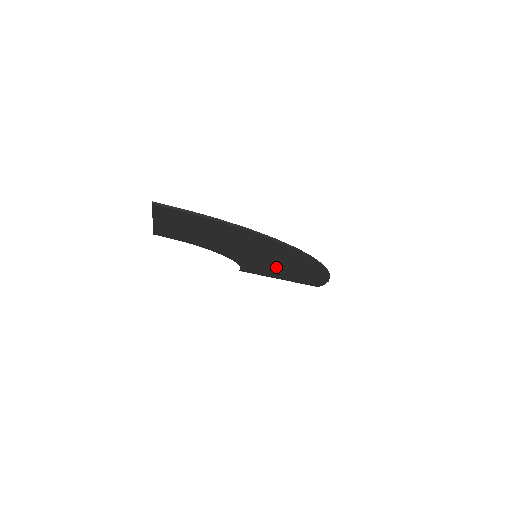
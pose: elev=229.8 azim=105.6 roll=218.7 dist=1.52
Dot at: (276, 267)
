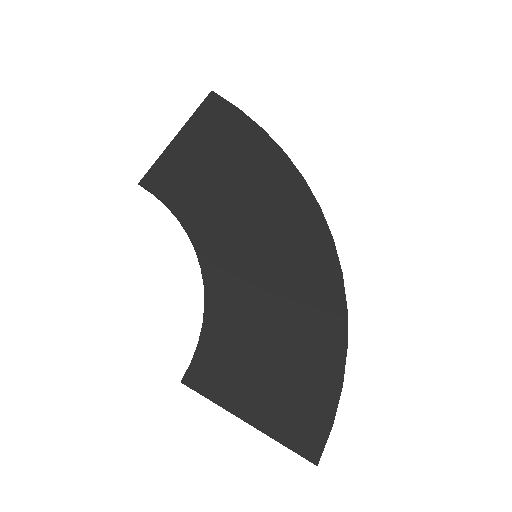
Dot at: (269, 315)
